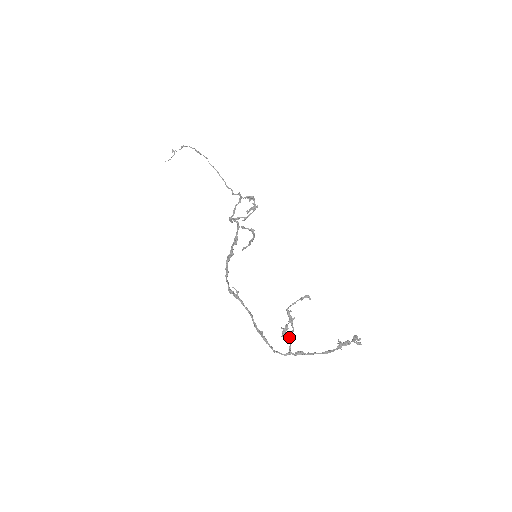
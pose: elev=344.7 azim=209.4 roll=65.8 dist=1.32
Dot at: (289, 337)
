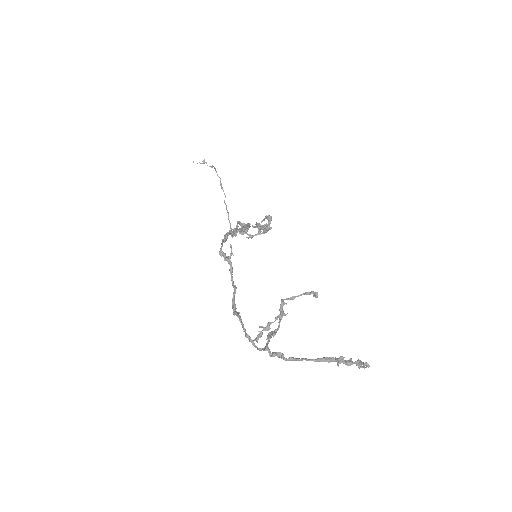
Dot at: (270, 333)
